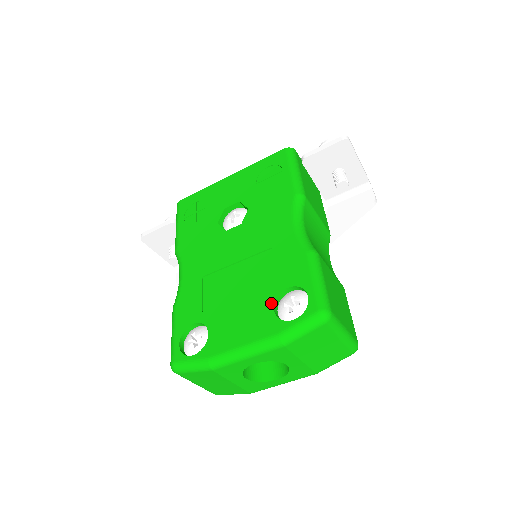
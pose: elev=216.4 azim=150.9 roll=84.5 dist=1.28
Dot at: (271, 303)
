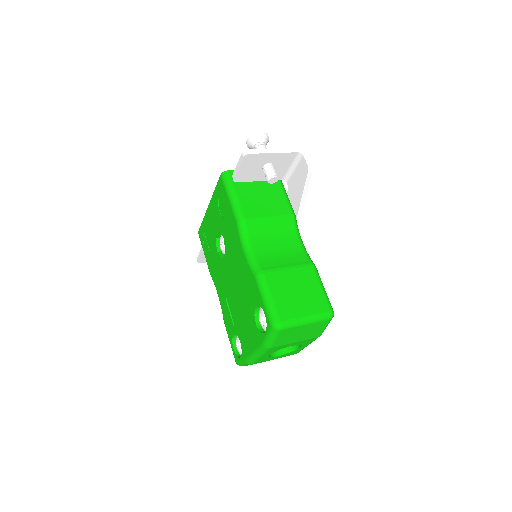
Dot at: (254, 320)
